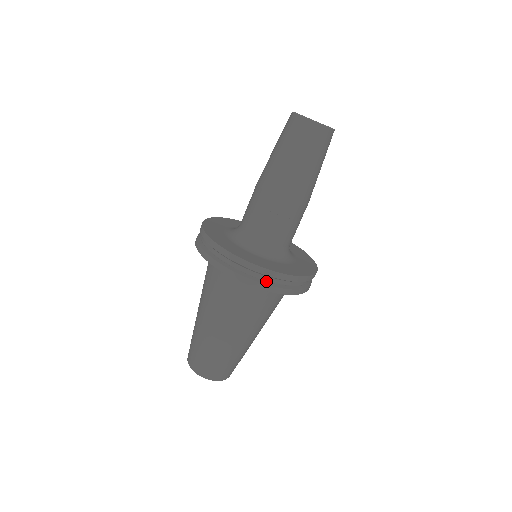
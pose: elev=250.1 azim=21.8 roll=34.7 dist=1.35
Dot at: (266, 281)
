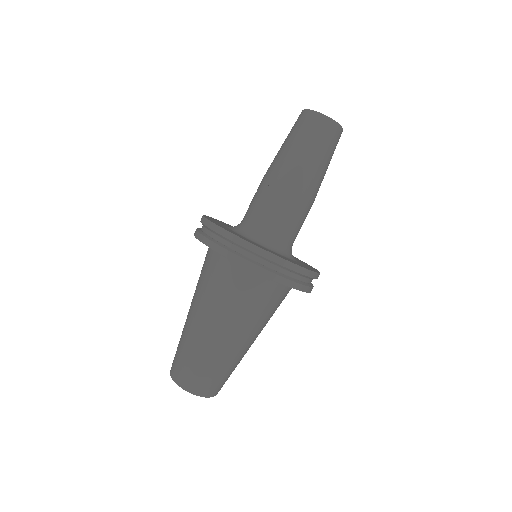
Dot at: (310, 284)
